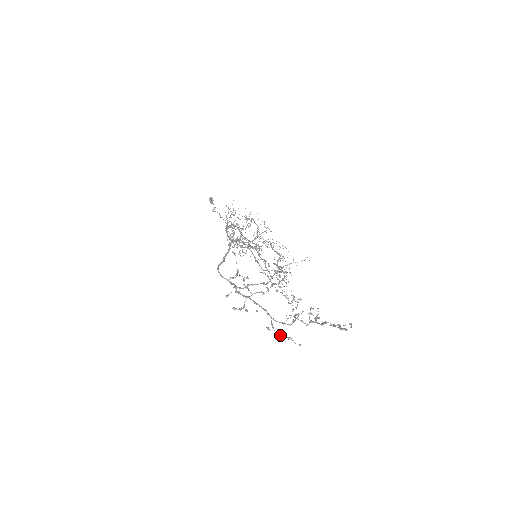
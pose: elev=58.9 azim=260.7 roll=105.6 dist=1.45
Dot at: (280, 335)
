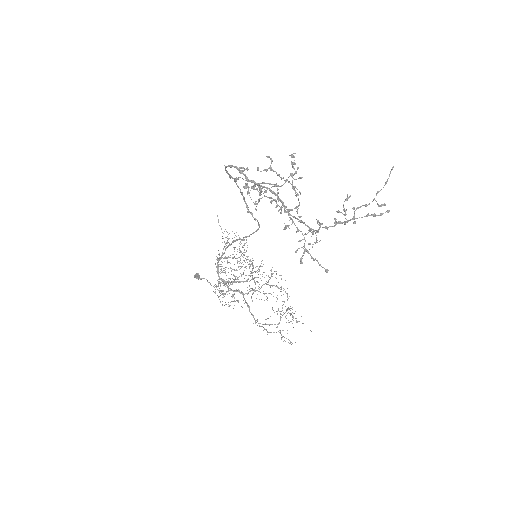
Dot at: (301, 240)
